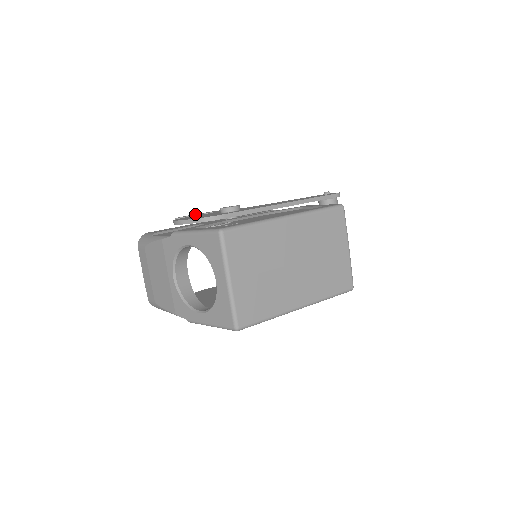
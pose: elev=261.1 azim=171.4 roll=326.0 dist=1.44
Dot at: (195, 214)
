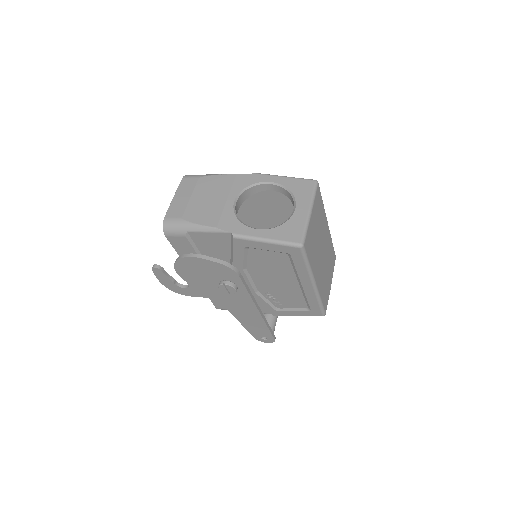
Dot at: occluded
